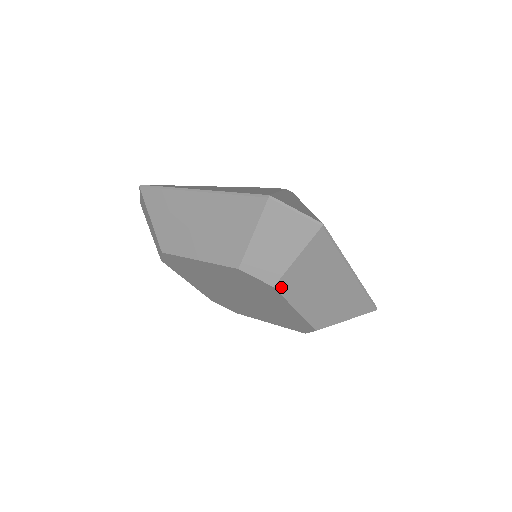
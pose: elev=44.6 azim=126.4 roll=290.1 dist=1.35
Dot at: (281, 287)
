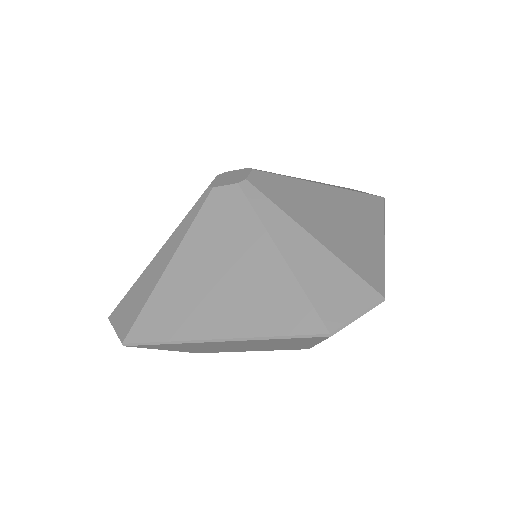
Dot at: occluded
